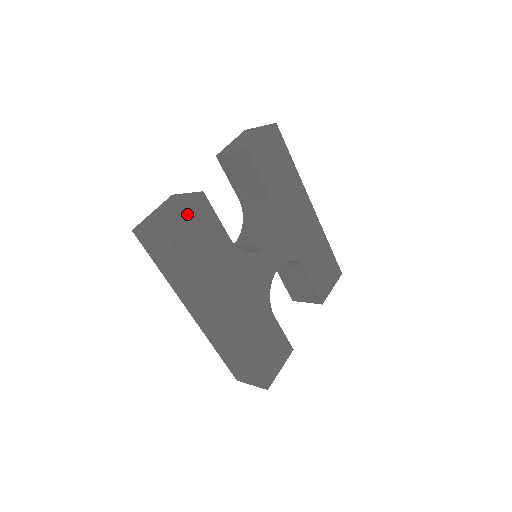
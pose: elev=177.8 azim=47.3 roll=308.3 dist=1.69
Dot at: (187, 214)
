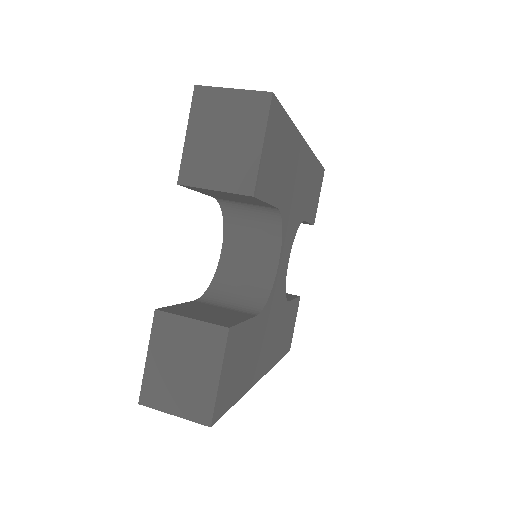
Dot at: (223, 374)
